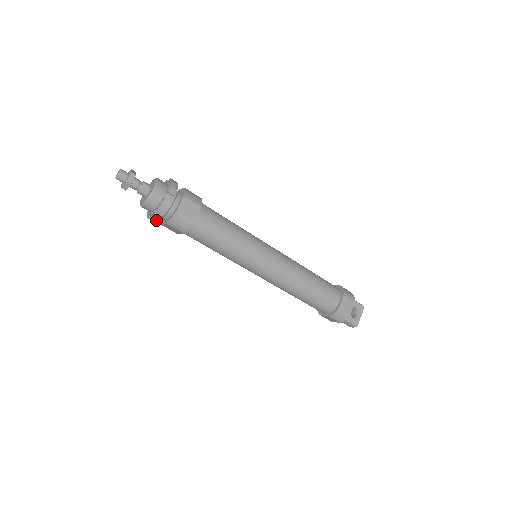
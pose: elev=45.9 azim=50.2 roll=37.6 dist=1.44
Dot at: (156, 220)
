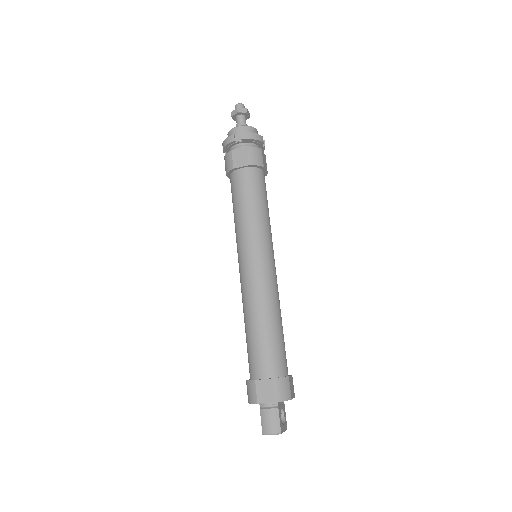
Dot at: (242, 138)
